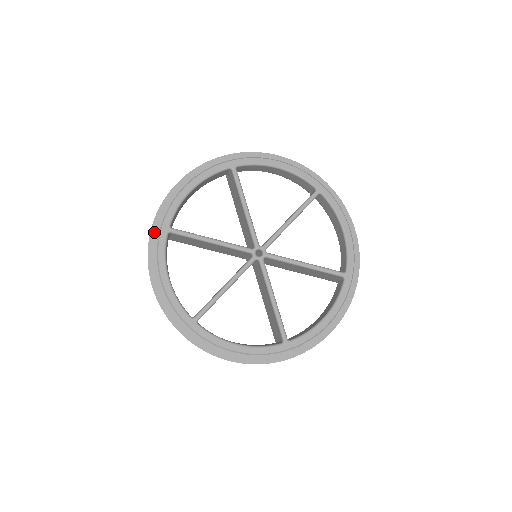
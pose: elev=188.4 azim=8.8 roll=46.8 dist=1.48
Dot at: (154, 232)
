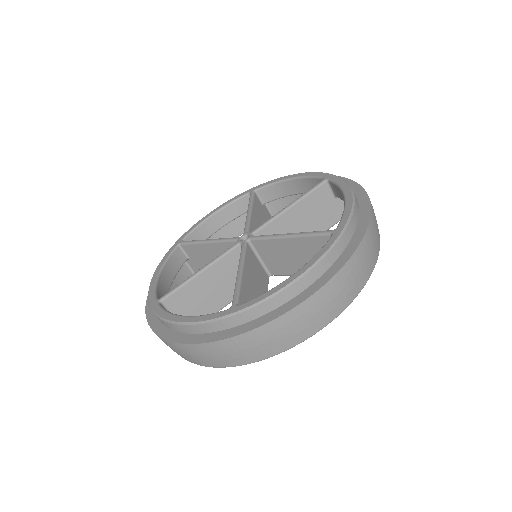
Dot at: occluded
